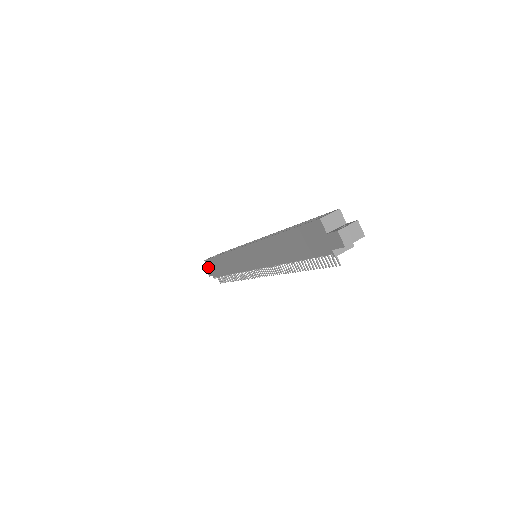
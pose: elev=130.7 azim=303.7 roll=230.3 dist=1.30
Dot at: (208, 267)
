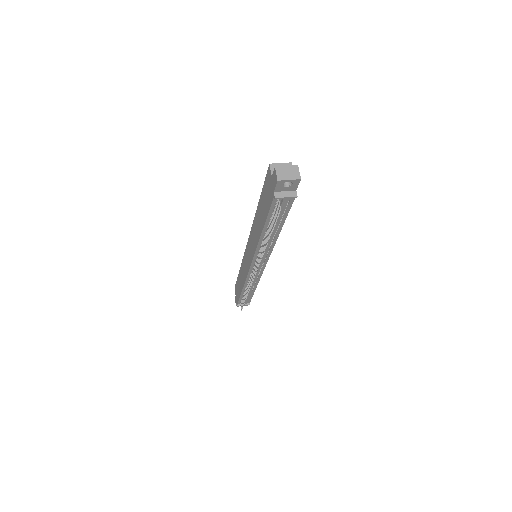
Dot at: (235, 294)
